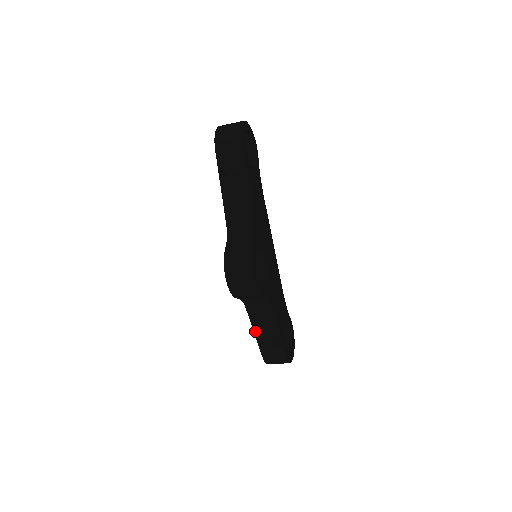
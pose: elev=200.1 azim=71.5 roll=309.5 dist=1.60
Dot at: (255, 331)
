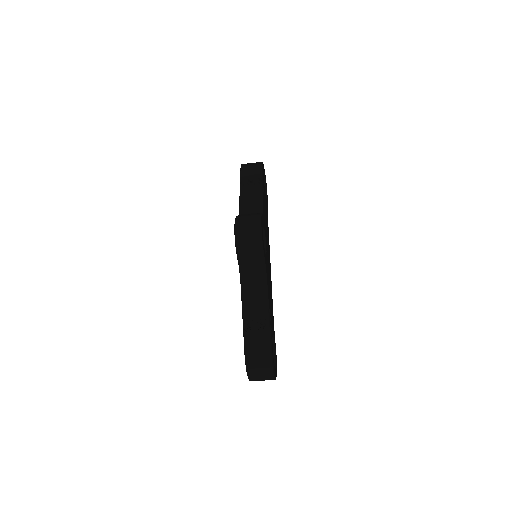
Dot at: (244, 314)
